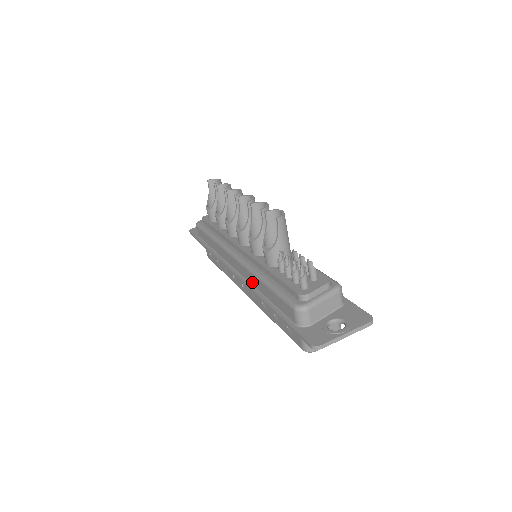
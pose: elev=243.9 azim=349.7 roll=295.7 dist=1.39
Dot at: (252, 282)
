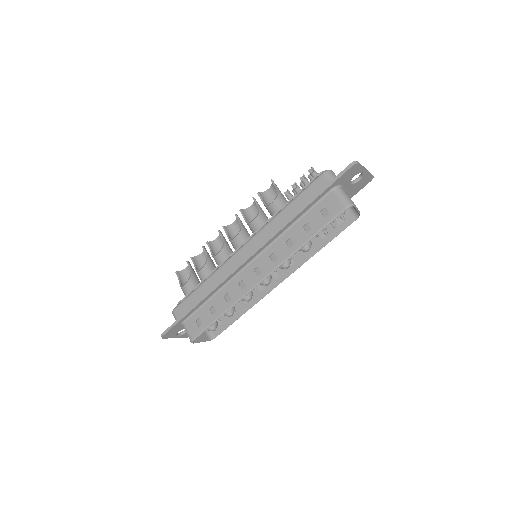
Dot at: (272, 232)
